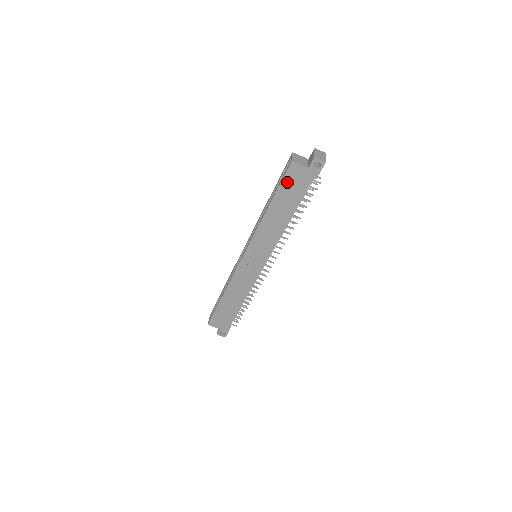
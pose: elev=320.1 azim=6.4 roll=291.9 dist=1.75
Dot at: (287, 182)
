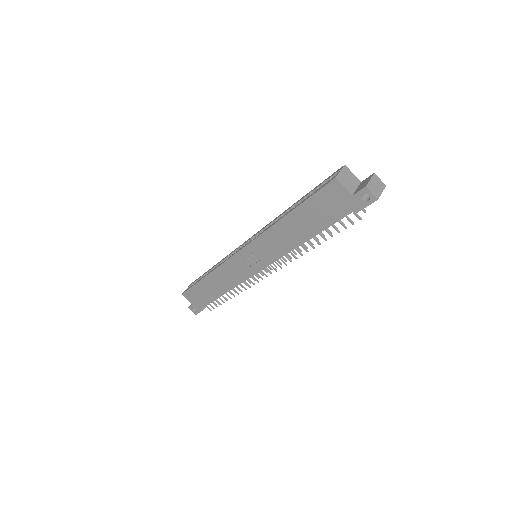
Dot at: (320, 199)
